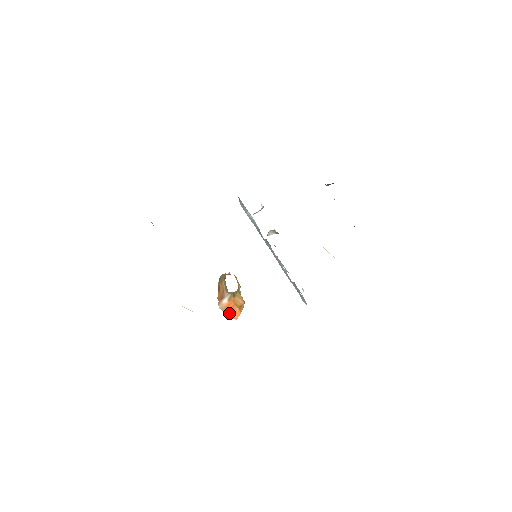
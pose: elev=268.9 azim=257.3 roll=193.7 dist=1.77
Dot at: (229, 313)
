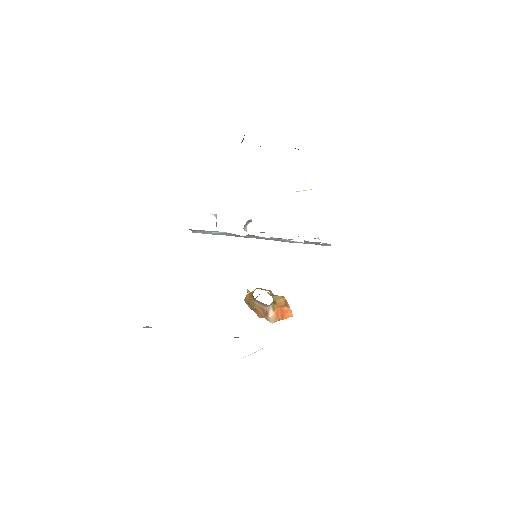
Dot at: (282, 318)
